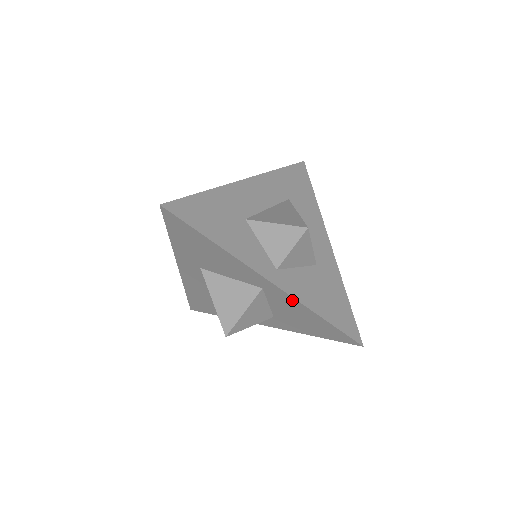
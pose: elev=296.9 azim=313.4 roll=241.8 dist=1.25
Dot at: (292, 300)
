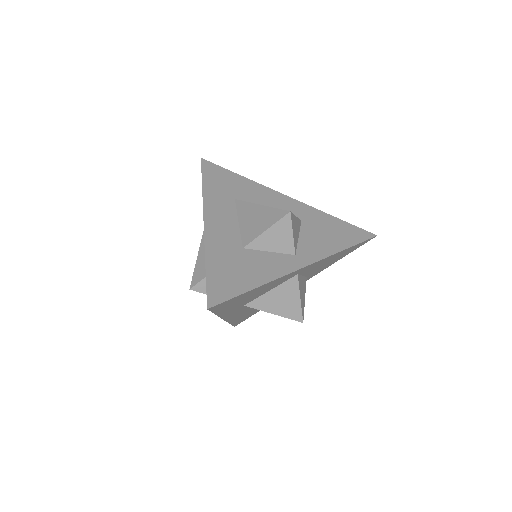
Dot at: (322, 261)
